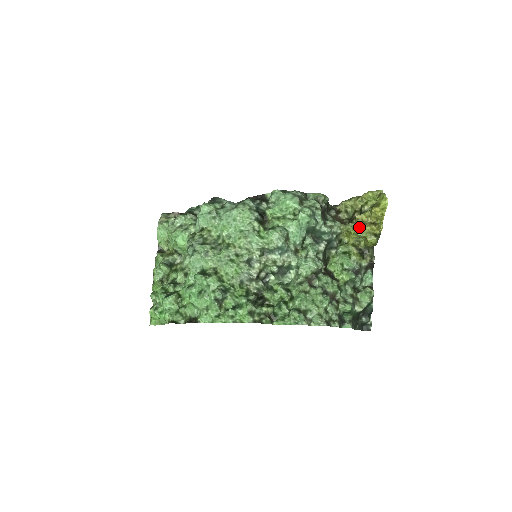
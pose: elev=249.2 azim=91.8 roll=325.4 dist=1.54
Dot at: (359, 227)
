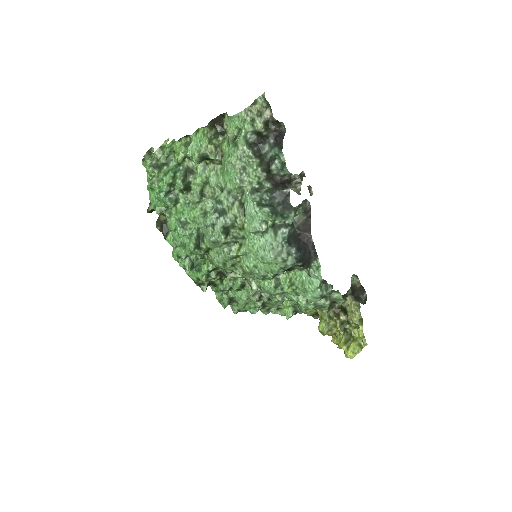
Dot at: (325, 330)
